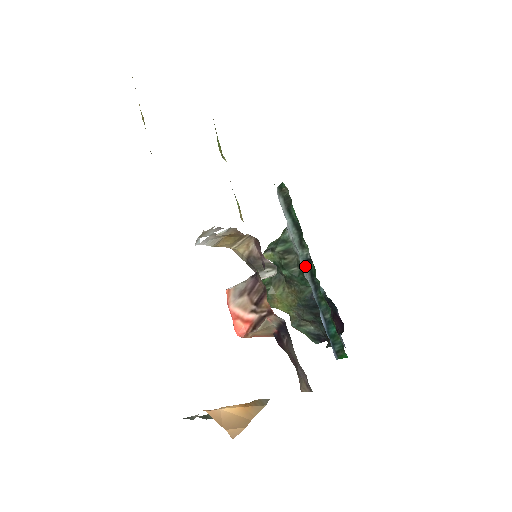
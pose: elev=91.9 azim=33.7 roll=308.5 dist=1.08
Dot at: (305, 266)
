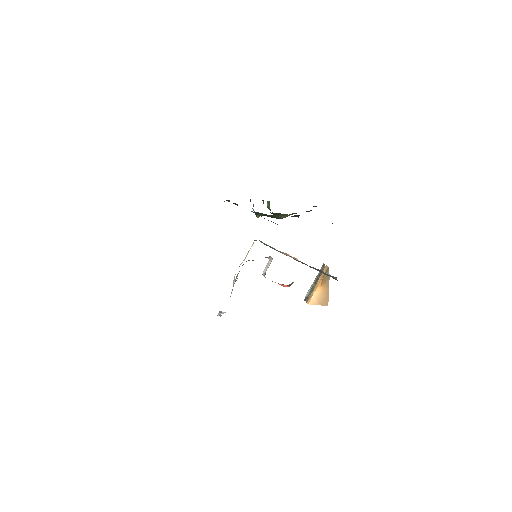
Dot at: occluded
